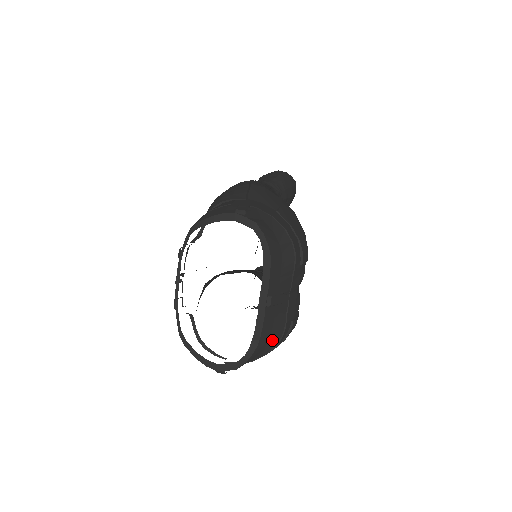
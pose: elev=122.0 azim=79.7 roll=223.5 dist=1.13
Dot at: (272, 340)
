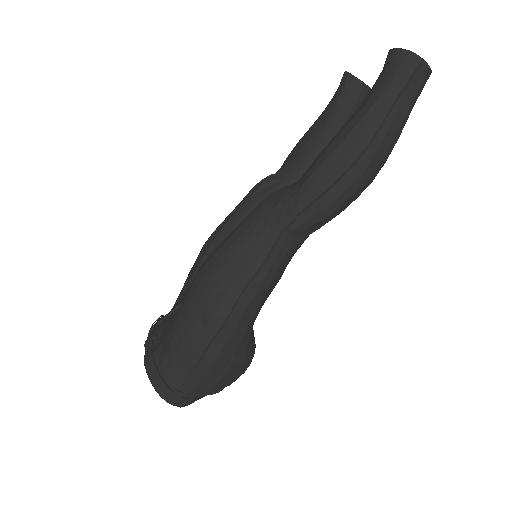
Dot at: occluded
